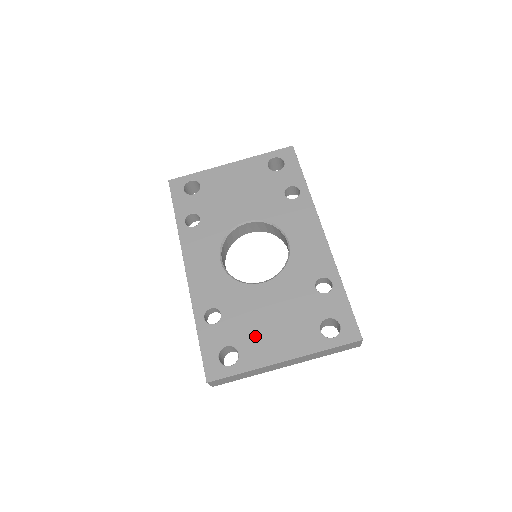
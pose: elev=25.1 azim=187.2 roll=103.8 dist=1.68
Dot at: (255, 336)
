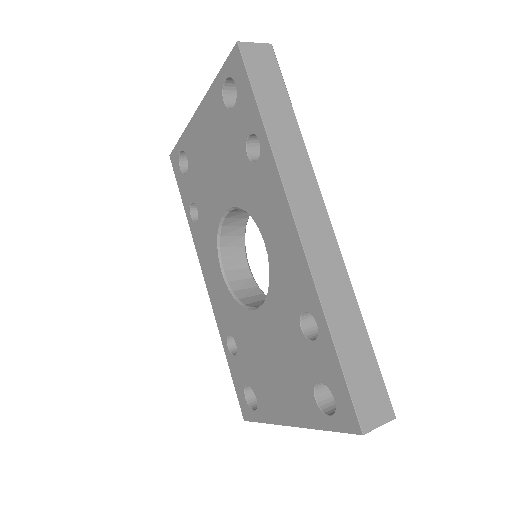
Dot at: (263, 382)
